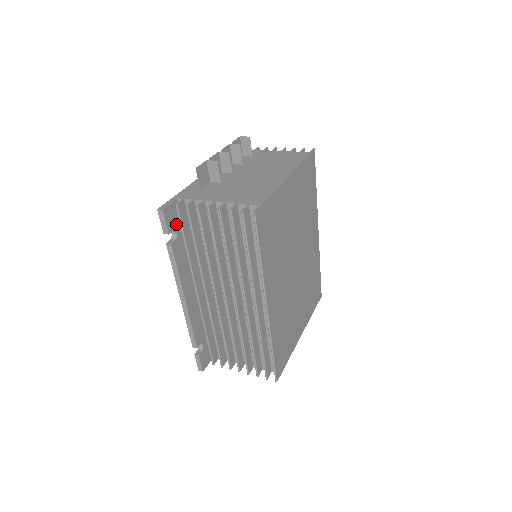
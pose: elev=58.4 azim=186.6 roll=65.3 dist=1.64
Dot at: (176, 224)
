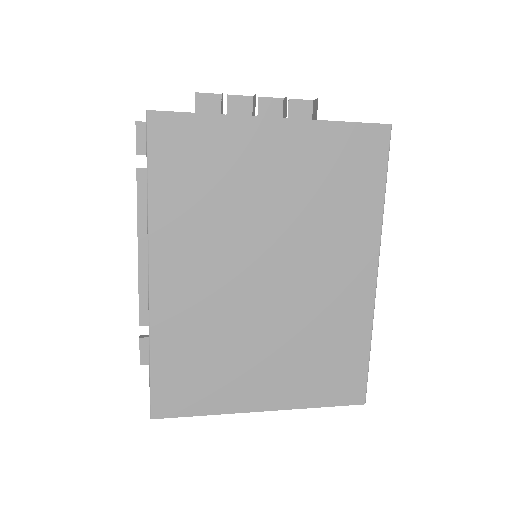
Dot at: occluded
